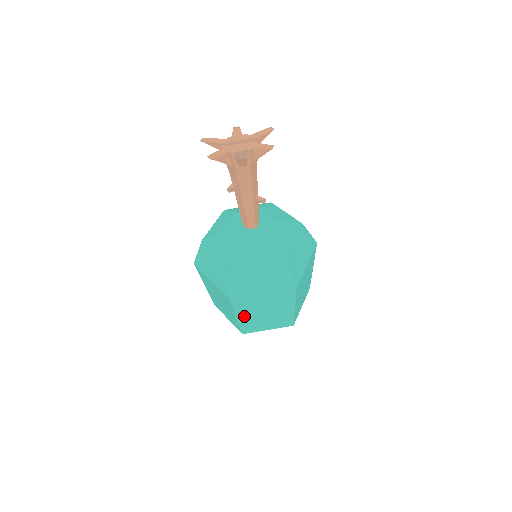
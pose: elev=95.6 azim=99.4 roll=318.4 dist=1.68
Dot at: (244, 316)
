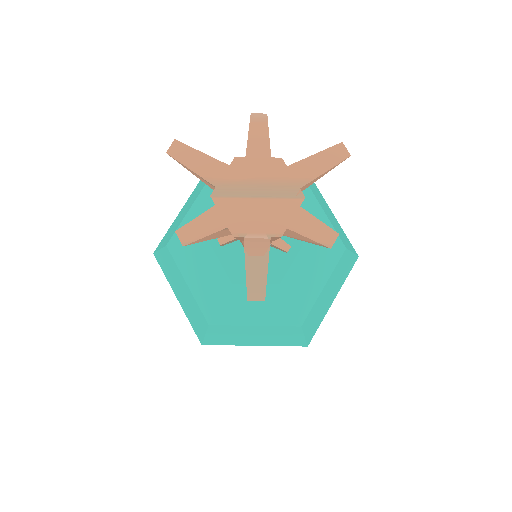
Dot at: occluded
